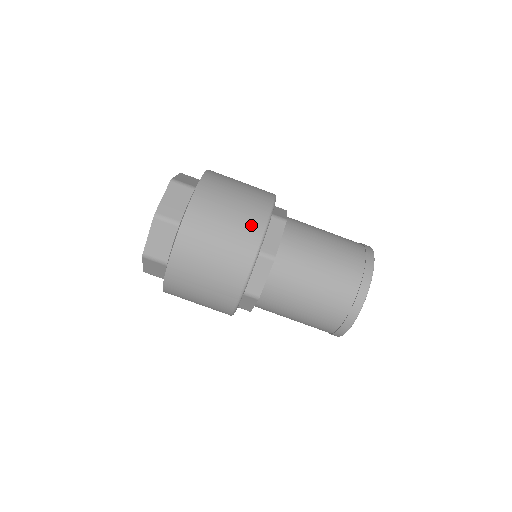
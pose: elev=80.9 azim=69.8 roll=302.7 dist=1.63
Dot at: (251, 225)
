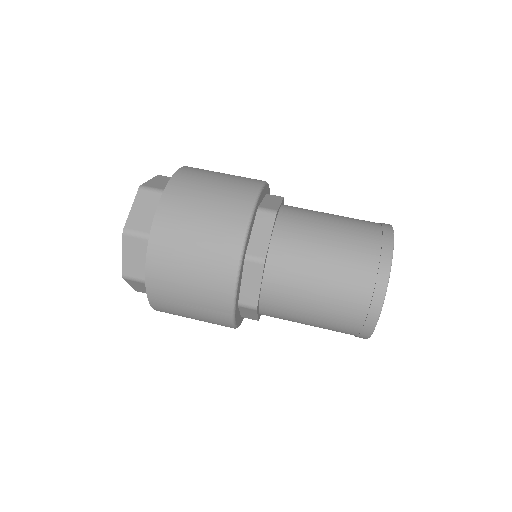
Dot at: (229, 226)
